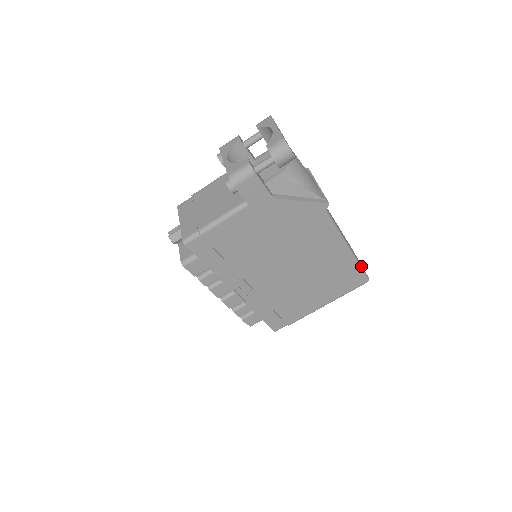
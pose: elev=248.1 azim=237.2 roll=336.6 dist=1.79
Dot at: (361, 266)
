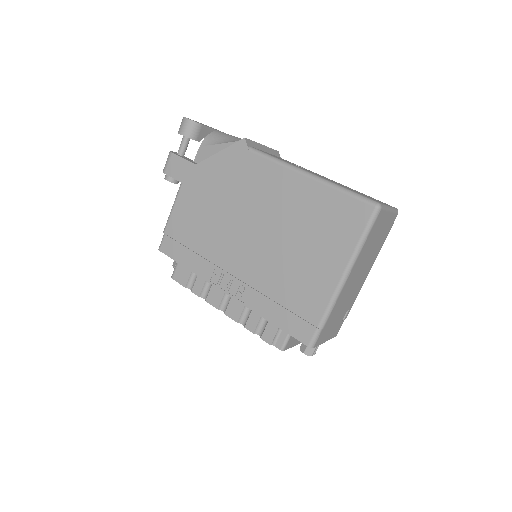
Dot at: (348, 190)
